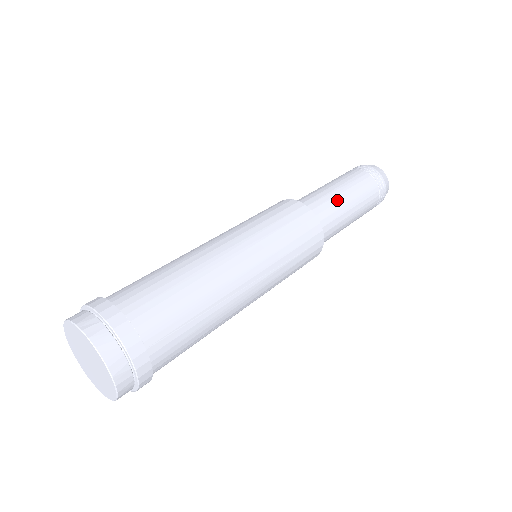
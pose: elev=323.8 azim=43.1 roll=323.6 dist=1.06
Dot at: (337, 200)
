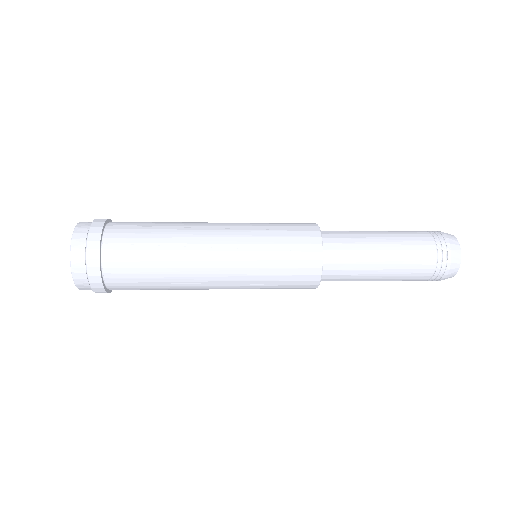
Dot at: occluded
